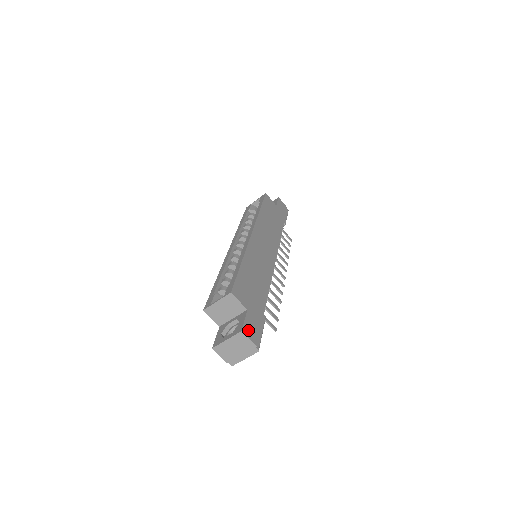
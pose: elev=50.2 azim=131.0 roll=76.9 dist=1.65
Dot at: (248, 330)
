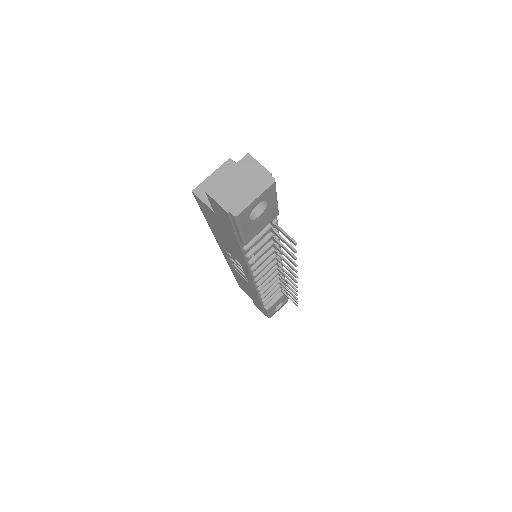
Dot at: occluded
